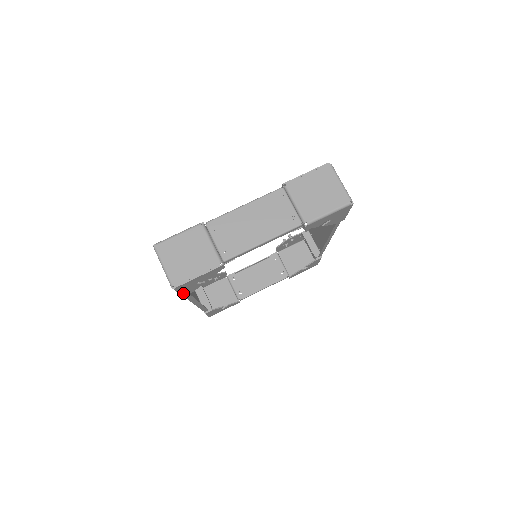
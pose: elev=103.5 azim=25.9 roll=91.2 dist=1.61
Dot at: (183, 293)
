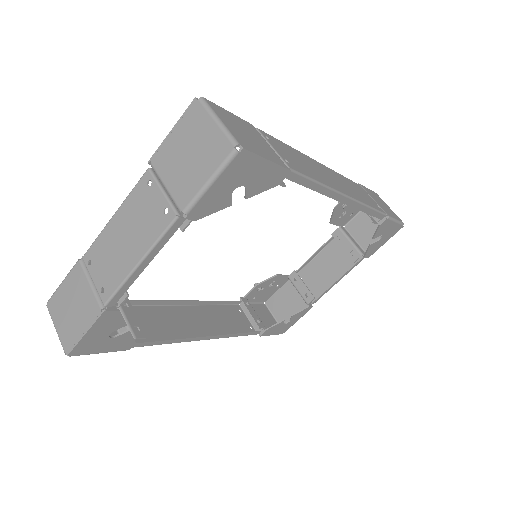
Dot at: (114, 350)
